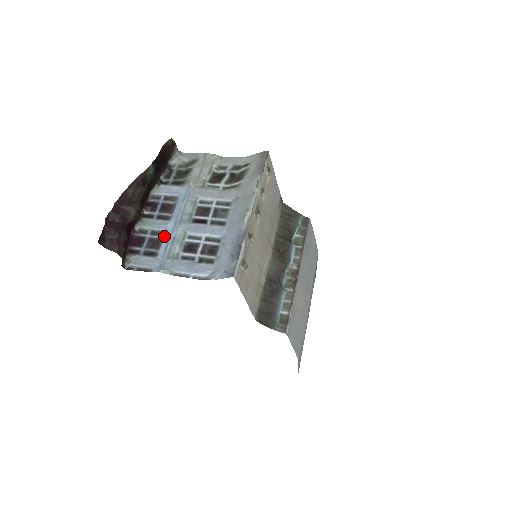
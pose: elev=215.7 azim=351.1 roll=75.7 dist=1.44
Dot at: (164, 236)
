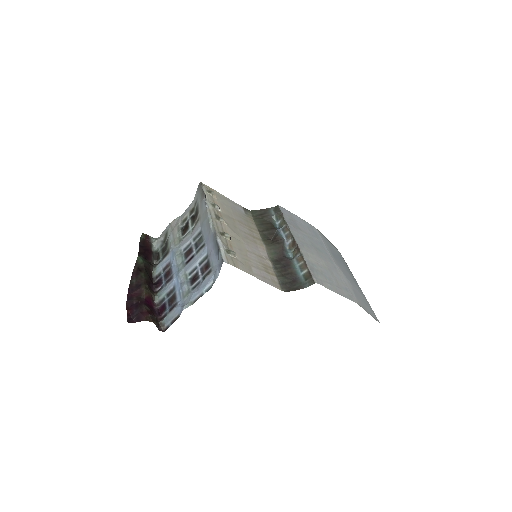
Dot at: (175, 289)
